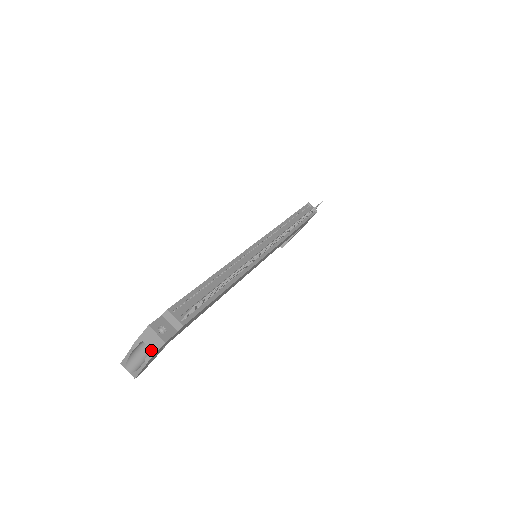
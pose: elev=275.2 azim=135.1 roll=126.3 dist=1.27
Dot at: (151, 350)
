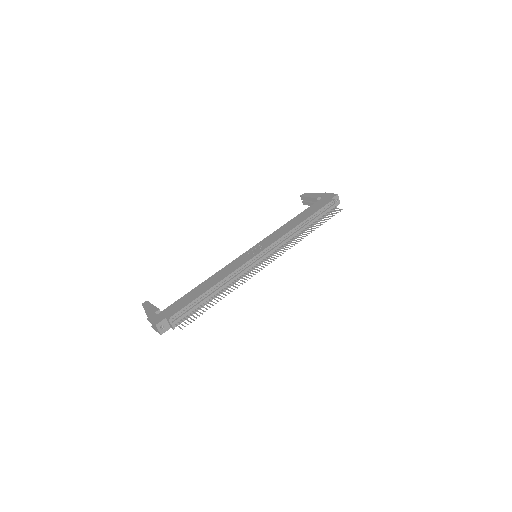
Dot at: (154, 329)
